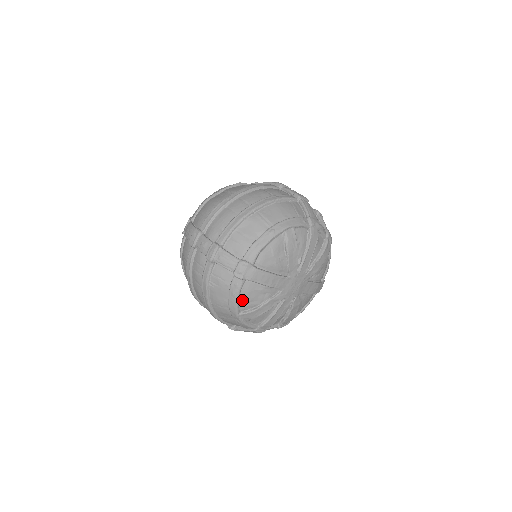
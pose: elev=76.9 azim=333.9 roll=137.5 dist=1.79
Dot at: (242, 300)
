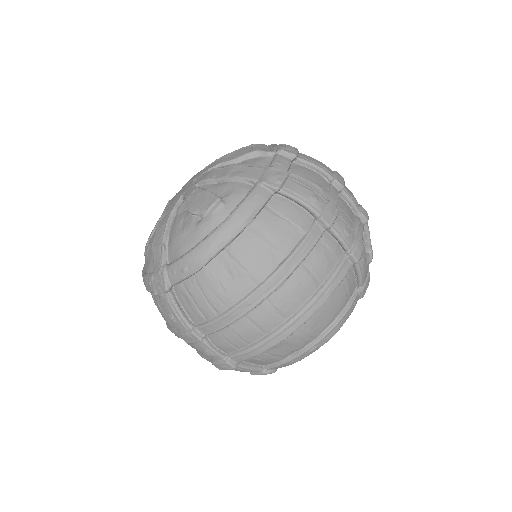
Dot at: occluded
